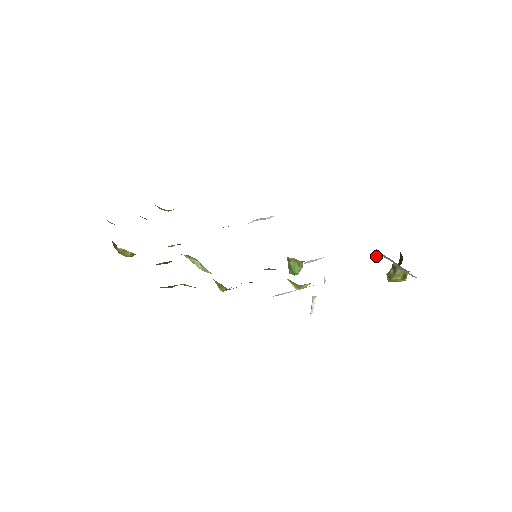
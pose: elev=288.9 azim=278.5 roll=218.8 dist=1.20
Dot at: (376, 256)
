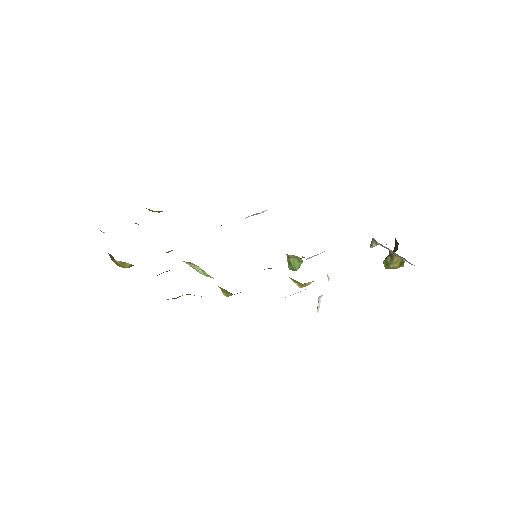
Dot at: (372, 245)
